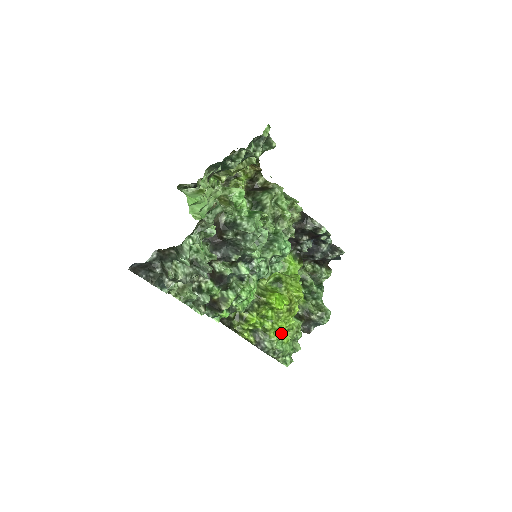
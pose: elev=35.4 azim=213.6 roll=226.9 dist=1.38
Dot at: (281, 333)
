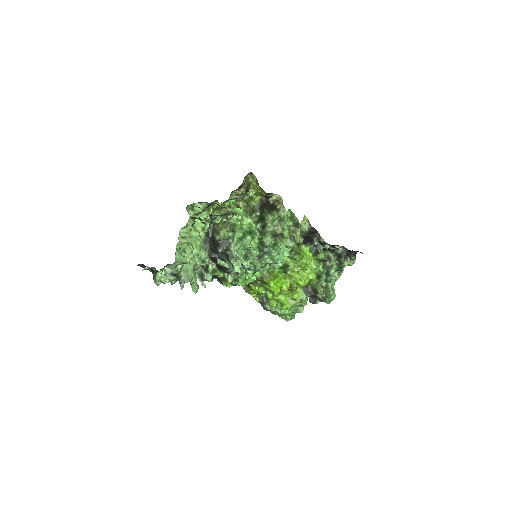
Dot at: (281, 303)
